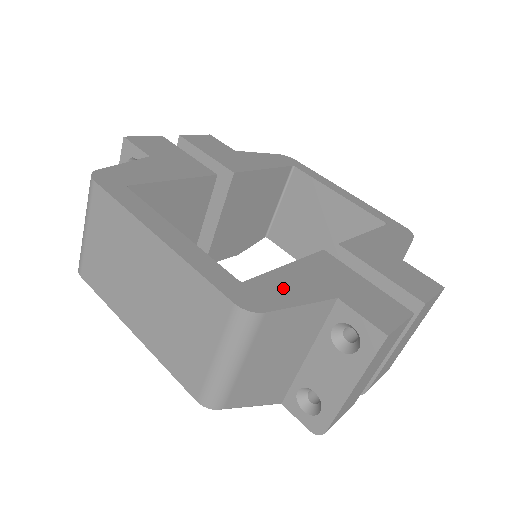
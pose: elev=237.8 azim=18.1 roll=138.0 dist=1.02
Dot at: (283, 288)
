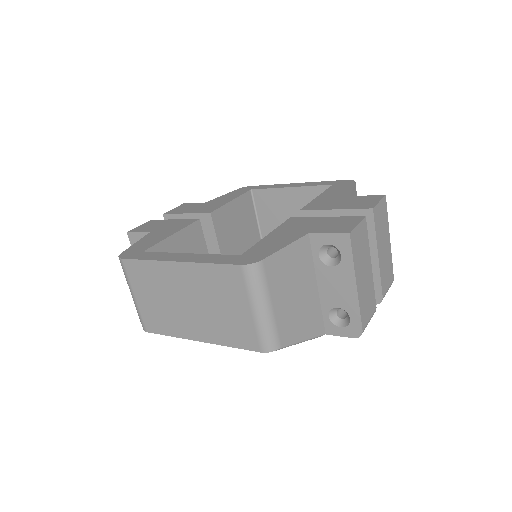
Dot at: (269, 245)
